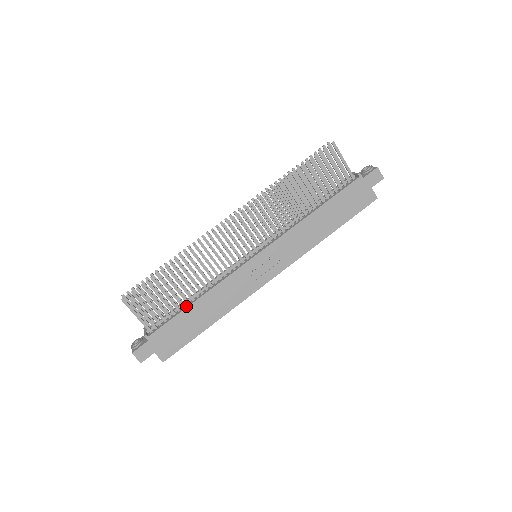
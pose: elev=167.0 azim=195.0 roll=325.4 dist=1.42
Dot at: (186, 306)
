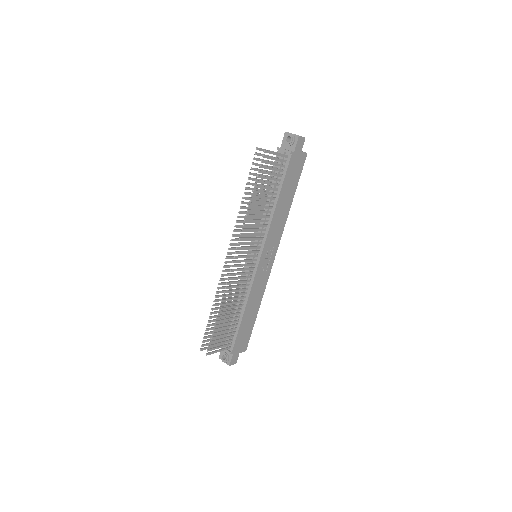
Dot at: (240, 320)
